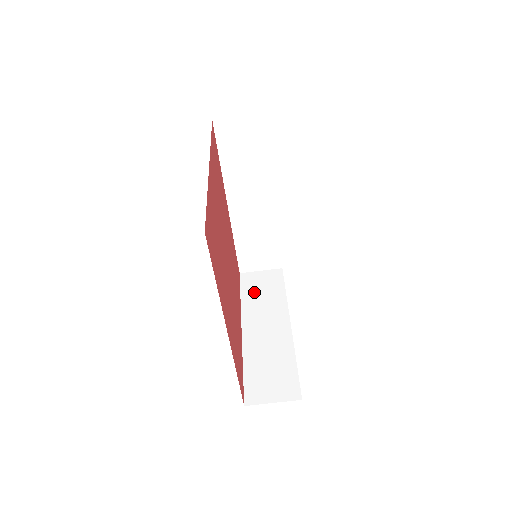
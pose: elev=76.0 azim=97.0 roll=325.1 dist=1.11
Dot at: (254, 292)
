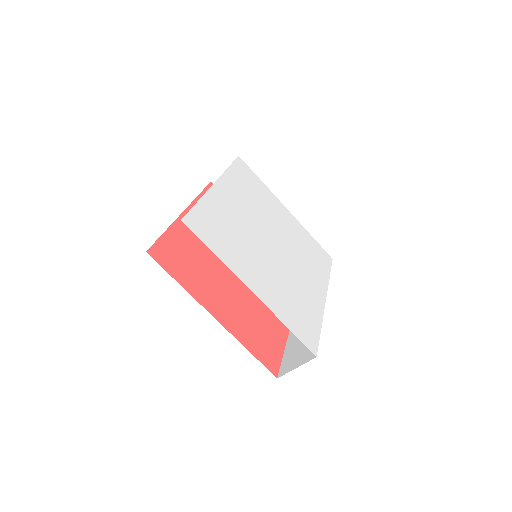
Dot at: occluded
